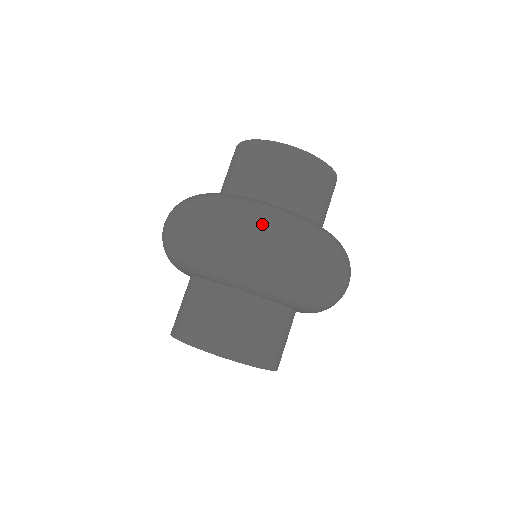
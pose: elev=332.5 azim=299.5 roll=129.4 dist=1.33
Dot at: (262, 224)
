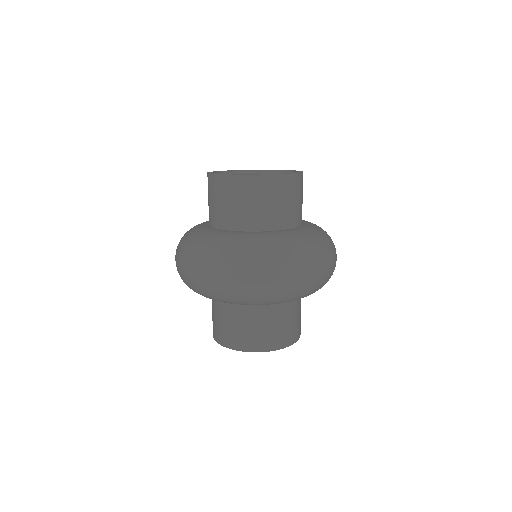
Dot at: (306, 260)
